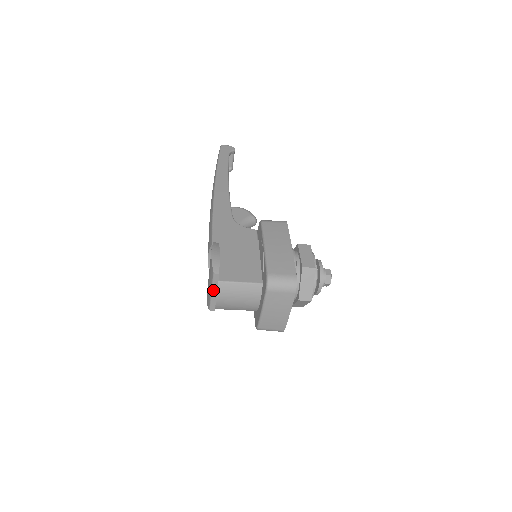
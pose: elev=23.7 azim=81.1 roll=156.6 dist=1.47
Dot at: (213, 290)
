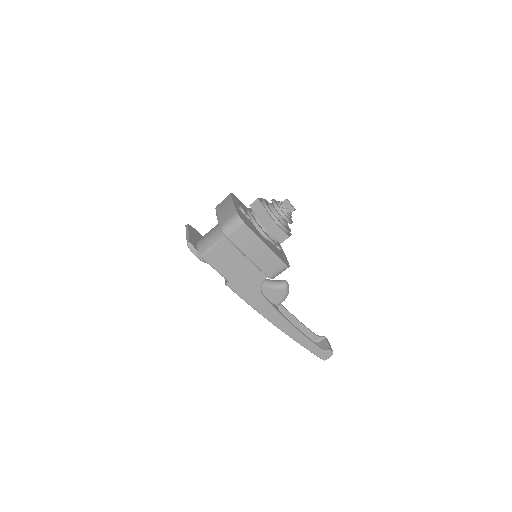
Dot at: (187, 233)
